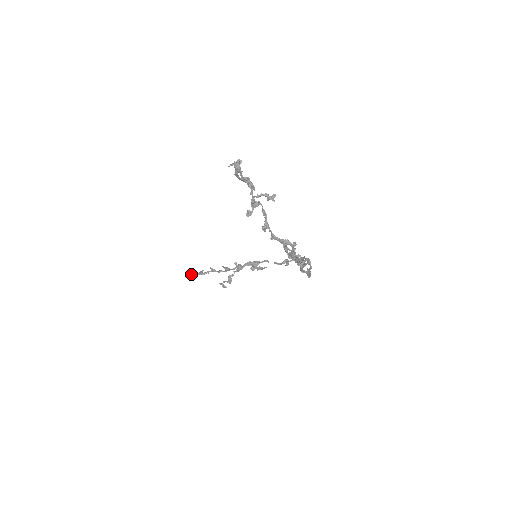
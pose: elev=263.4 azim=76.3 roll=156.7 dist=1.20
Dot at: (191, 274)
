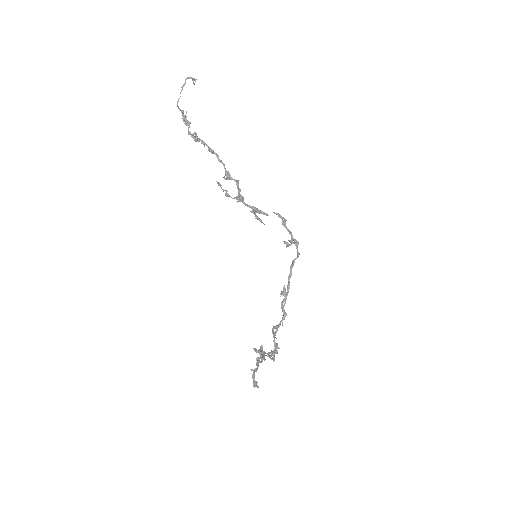
Dot at: occluded
